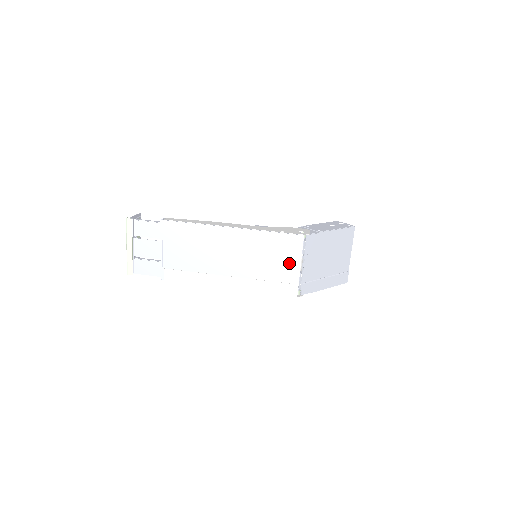
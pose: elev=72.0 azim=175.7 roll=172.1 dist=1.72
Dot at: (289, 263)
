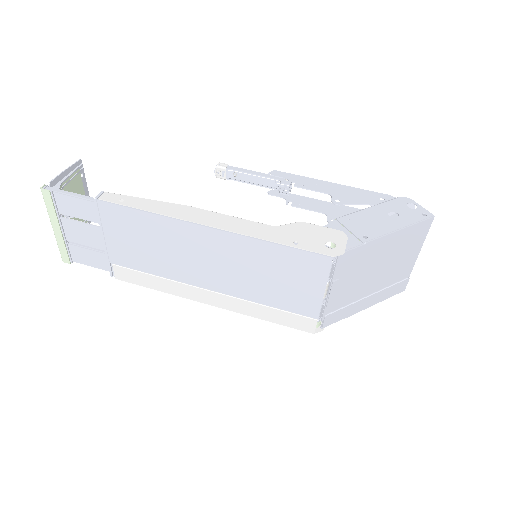
Dot at: (304, 291)
